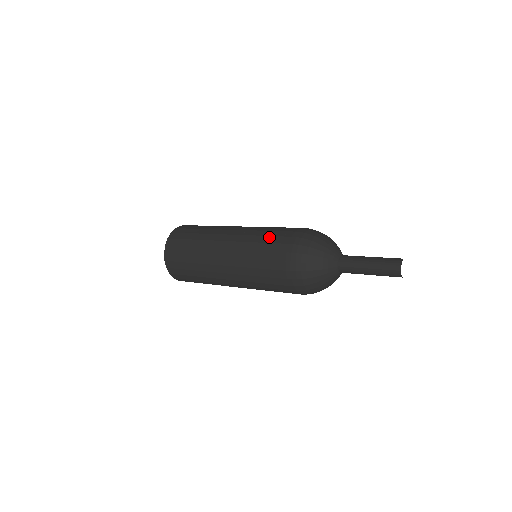
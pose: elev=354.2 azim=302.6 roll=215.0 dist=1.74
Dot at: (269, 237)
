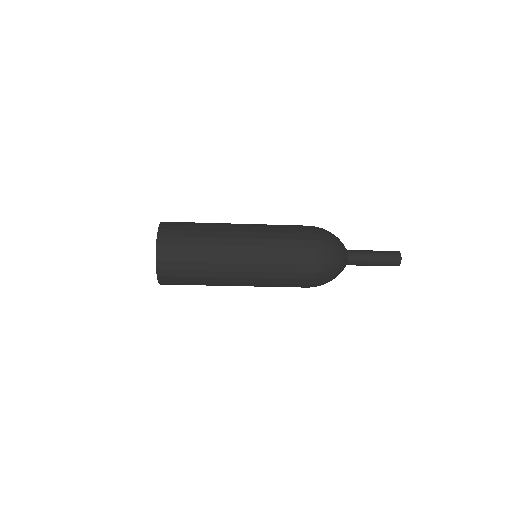
Dot at: occluded
